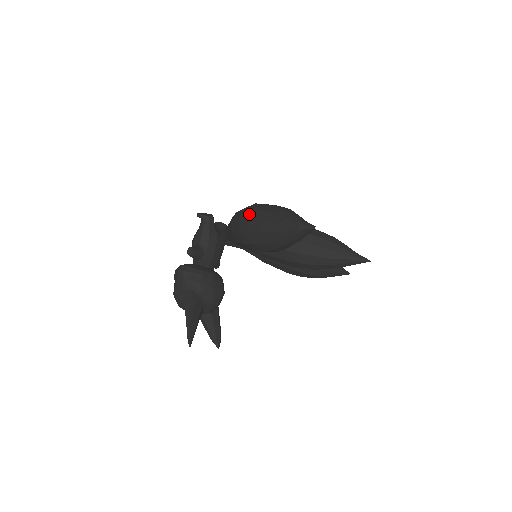
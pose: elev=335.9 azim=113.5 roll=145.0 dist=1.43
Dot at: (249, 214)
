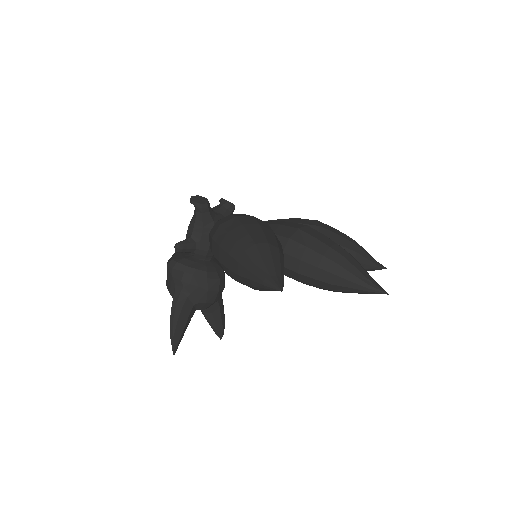
Dot at: (221, 237)
